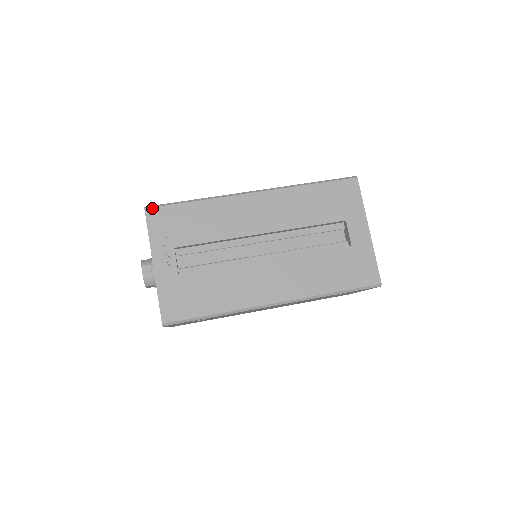
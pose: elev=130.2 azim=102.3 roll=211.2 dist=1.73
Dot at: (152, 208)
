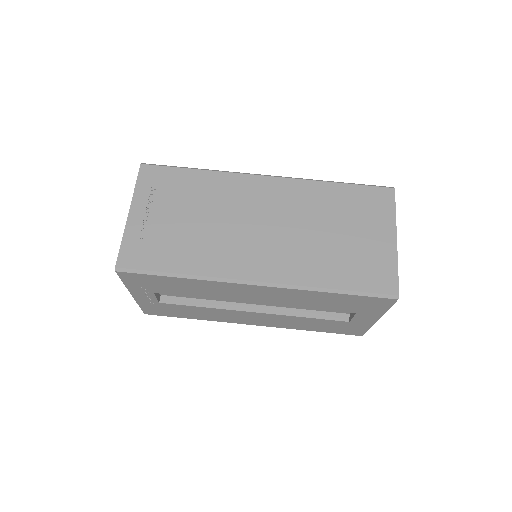
Dot at: (125, 273)
